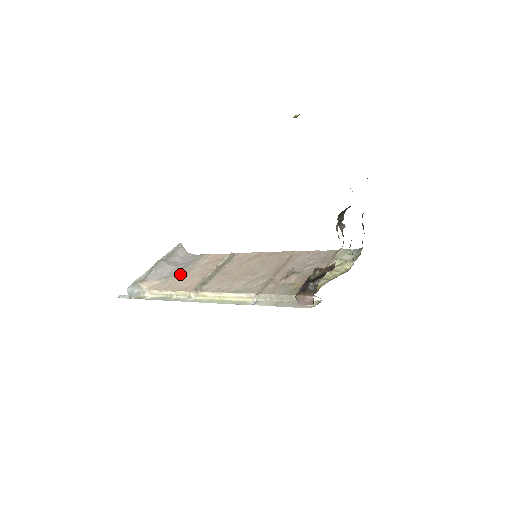
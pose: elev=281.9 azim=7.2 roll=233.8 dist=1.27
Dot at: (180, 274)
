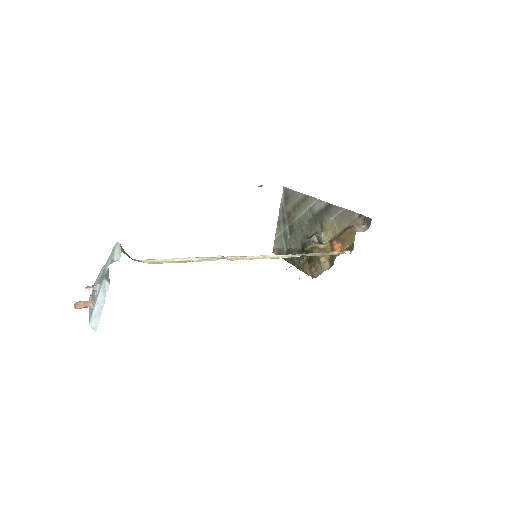
Dot at: occluded
